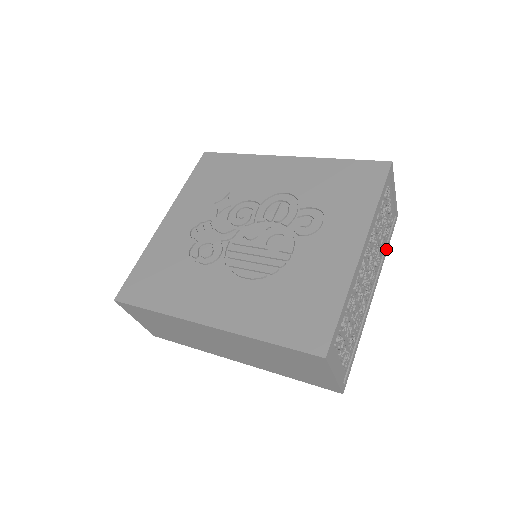
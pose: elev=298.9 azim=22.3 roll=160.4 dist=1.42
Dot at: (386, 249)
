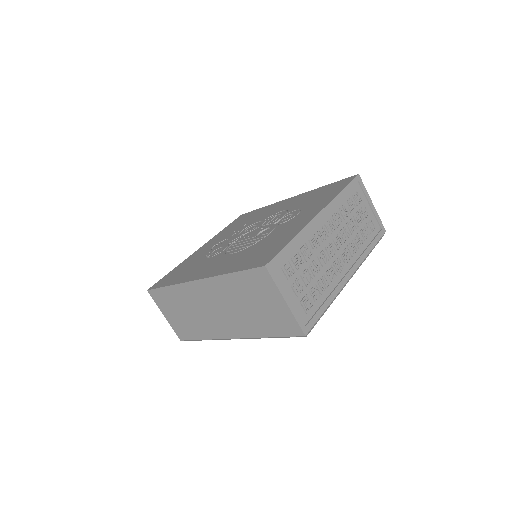
Dot at: (368, 248)
